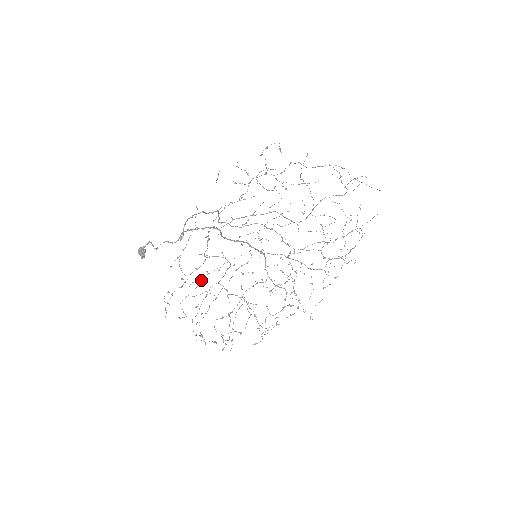
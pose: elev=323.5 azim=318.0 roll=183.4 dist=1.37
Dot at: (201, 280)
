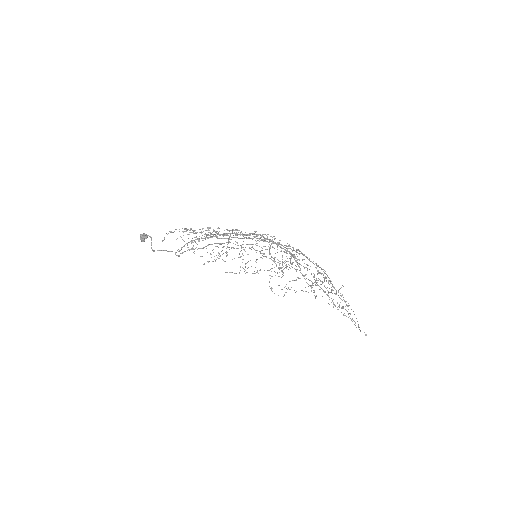
Dot at: occluded
